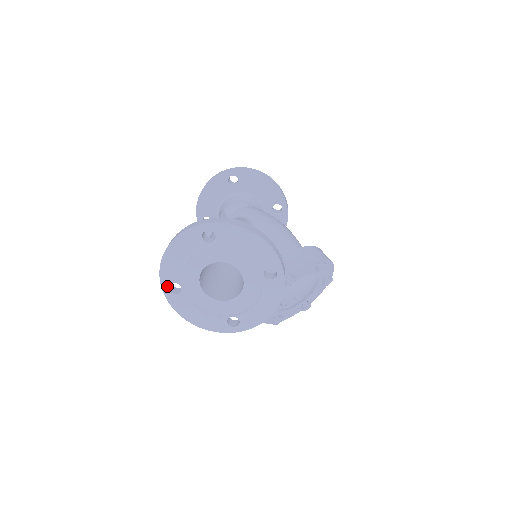
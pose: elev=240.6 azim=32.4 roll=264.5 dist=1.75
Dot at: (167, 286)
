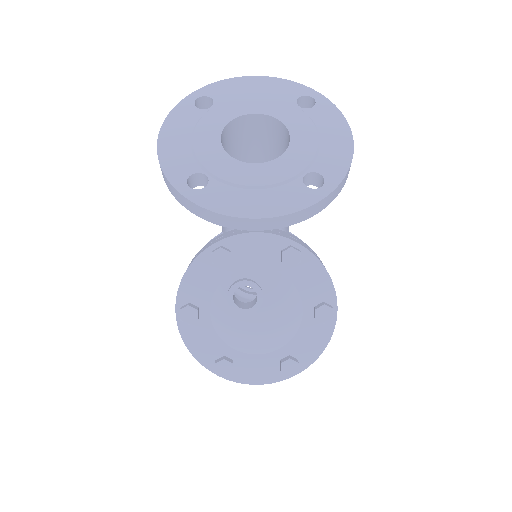
Dot at: (201, 95)
